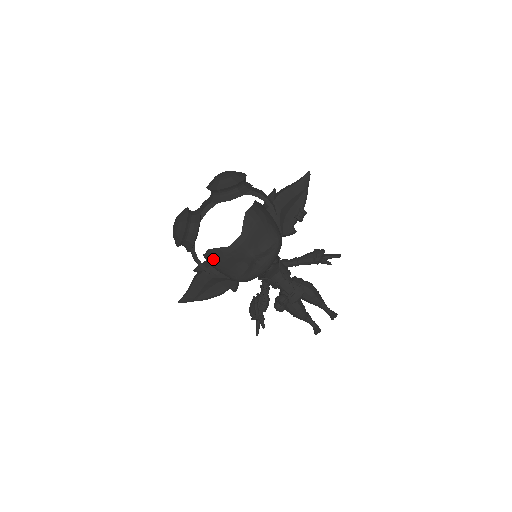
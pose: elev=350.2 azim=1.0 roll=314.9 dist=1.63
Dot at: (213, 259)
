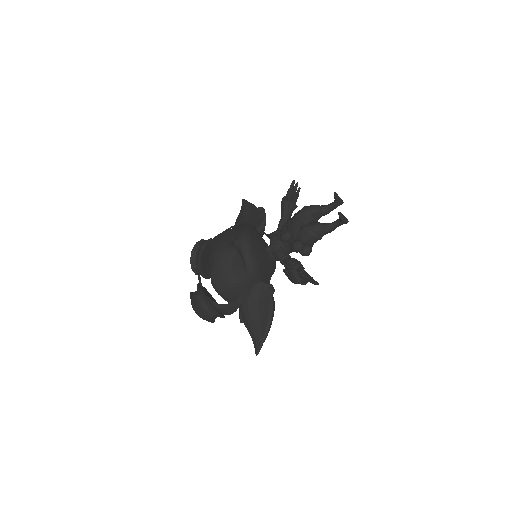
Dot at: (220, 284)
